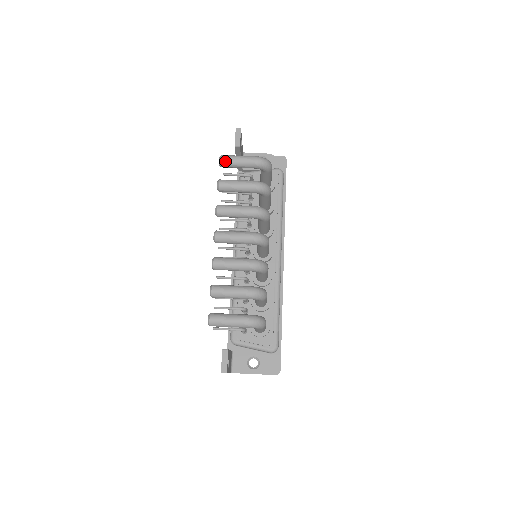
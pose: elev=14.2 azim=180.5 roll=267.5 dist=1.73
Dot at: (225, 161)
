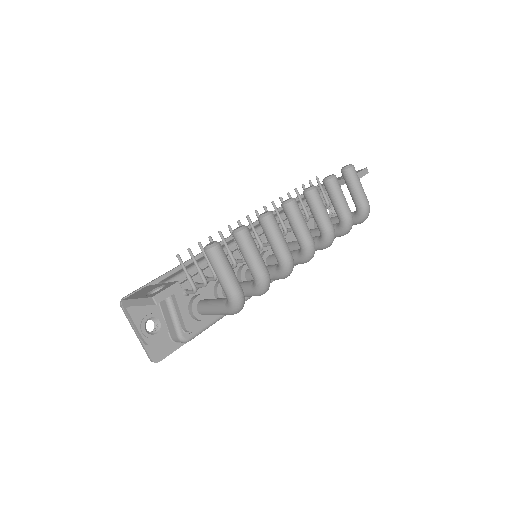
Dot at: (352, 172)
